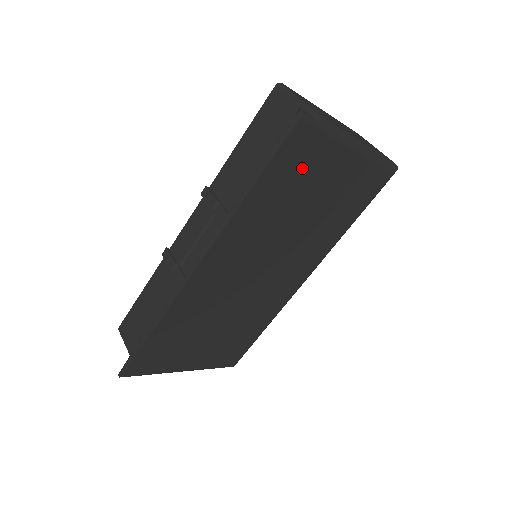
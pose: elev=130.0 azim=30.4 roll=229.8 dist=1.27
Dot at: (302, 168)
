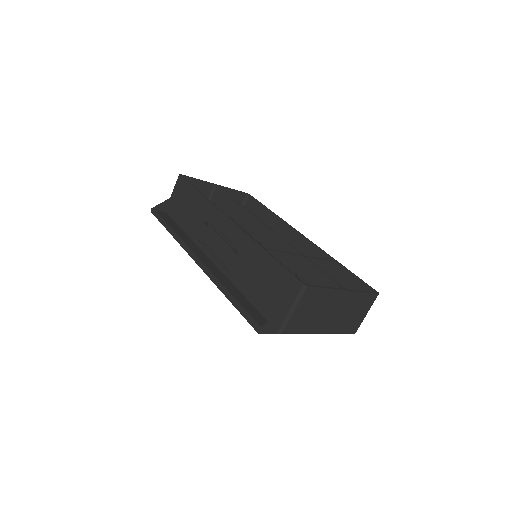
Dot at: occluded
